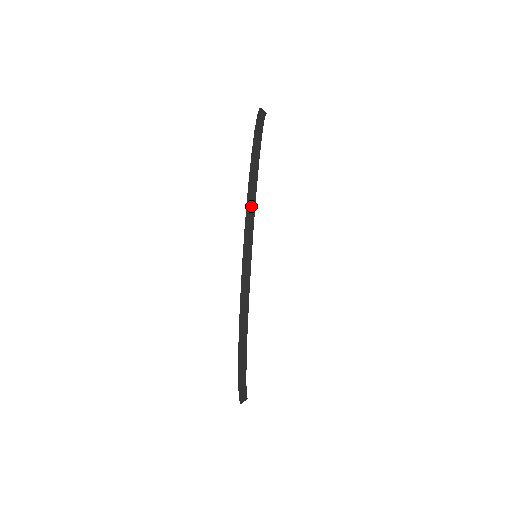
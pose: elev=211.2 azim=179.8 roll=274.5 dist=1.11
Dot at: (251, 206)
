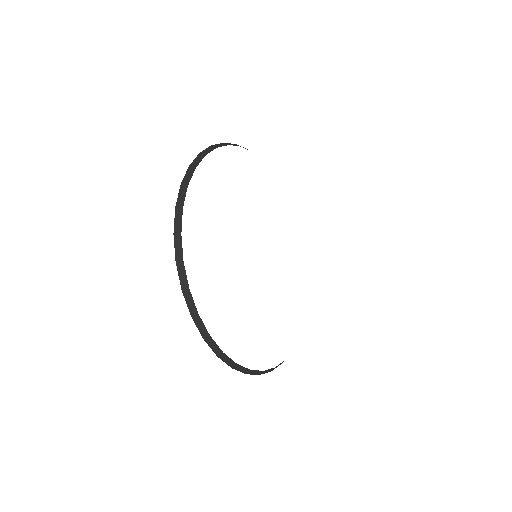
Dot at: (179, 247)
